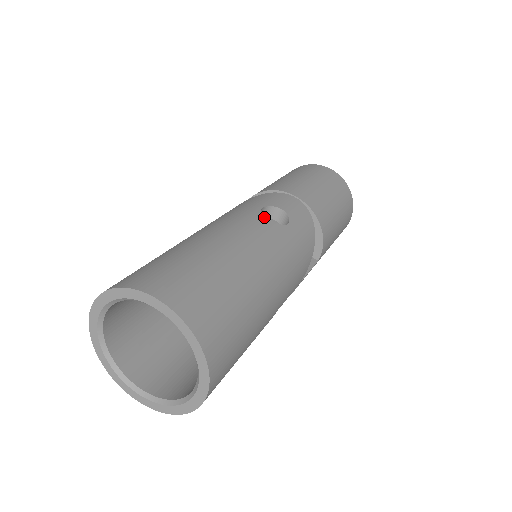
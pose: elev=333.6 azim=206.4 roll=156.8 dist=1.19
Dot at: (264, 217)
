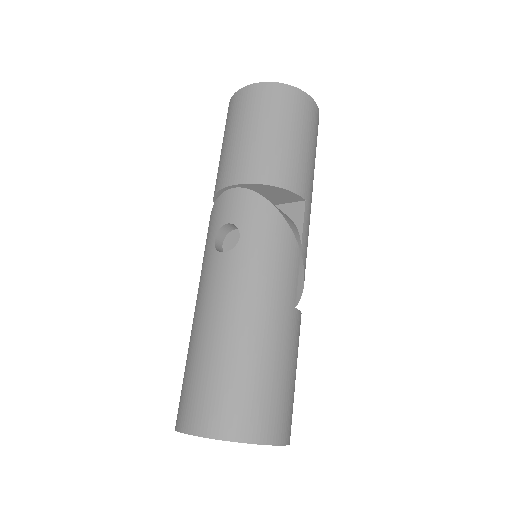
Dot at: (219, 254)
